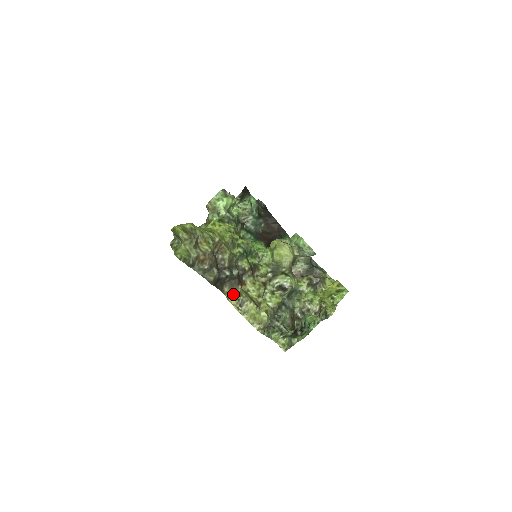
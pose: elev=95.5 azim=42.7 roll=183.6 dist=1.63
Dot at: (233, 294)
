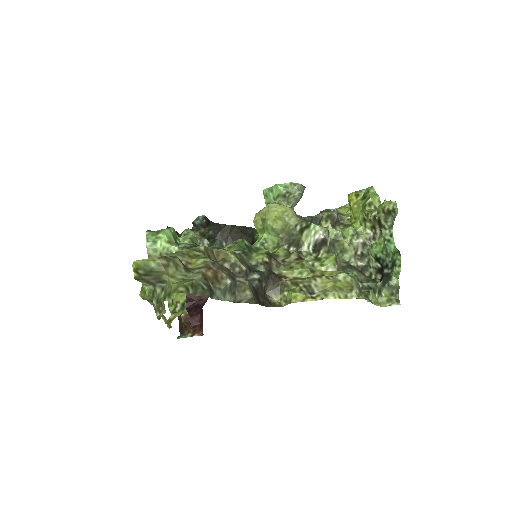
Dot at: (288, 292)
